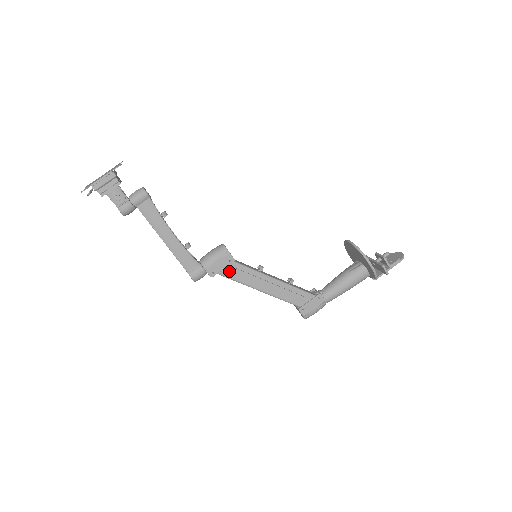
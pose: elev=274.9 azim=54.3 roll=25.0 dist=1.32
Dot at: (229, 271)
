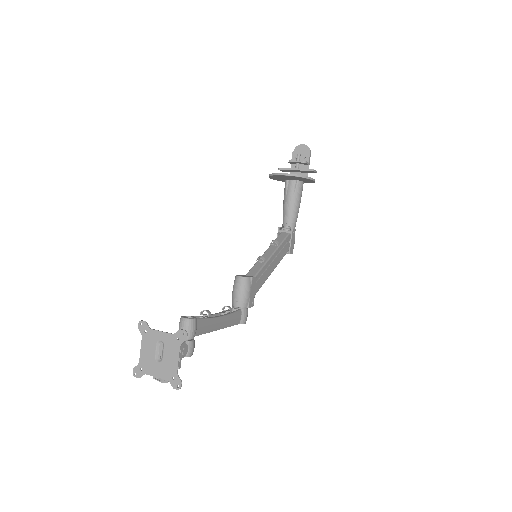
Dot at: (256, 288)
